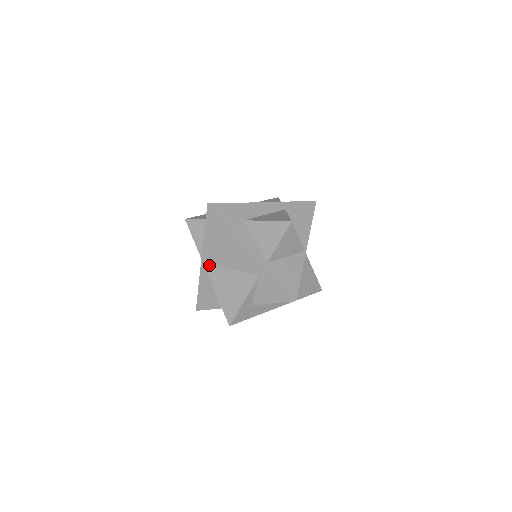
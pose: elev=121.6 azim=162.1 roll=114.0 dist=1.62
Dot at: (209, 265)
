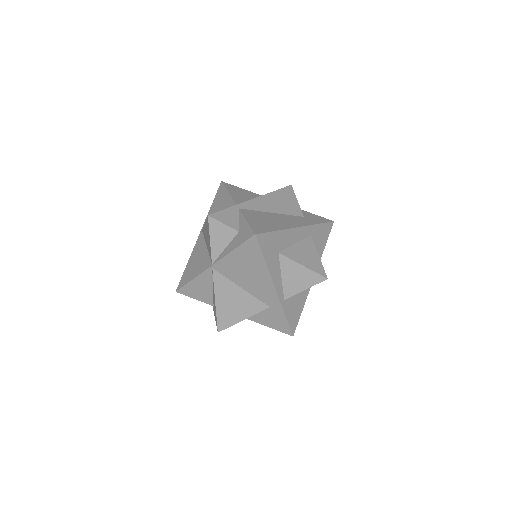
Dot at: (219, 274)
